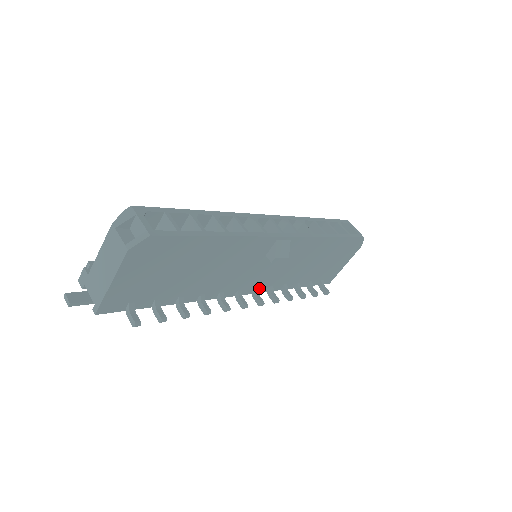
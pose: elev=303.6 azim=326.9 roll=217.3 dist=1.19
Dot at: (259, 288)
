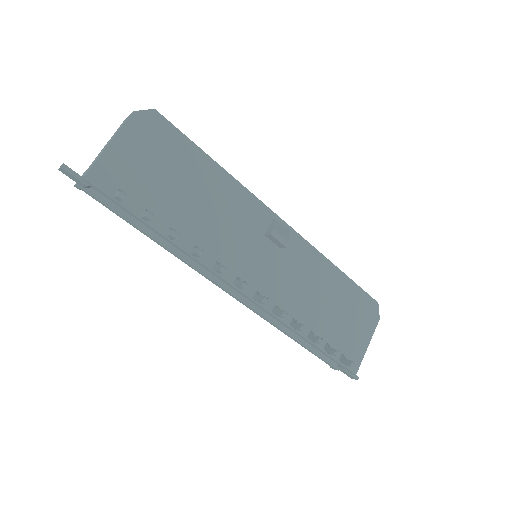
Dot at: occluded
